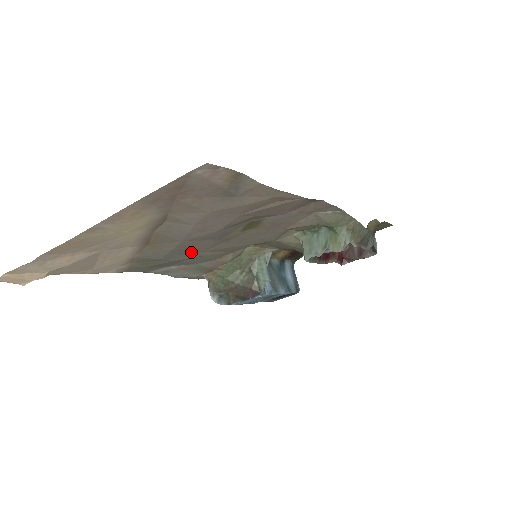
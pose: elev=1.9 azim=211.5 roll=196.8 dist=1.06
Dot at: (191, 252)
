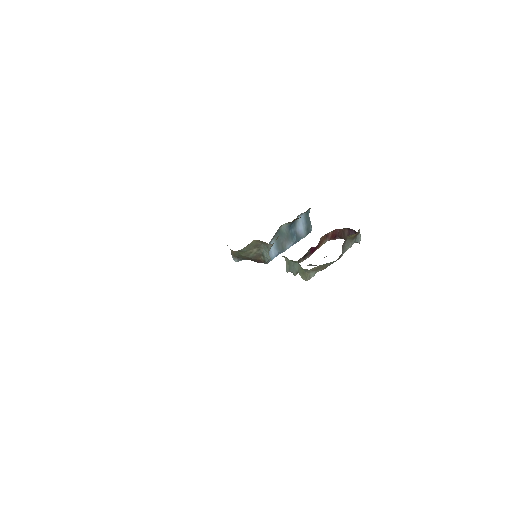
Dot at: occluded
